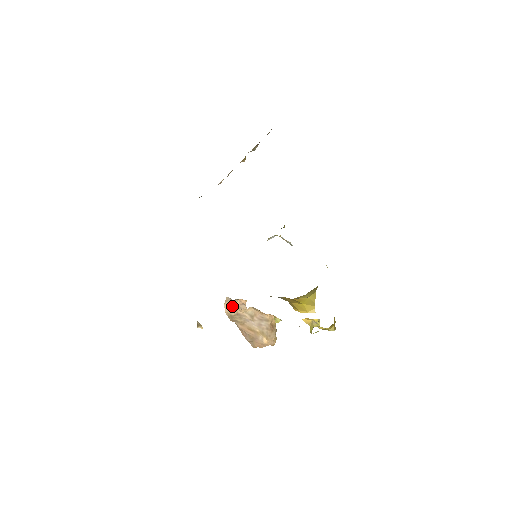
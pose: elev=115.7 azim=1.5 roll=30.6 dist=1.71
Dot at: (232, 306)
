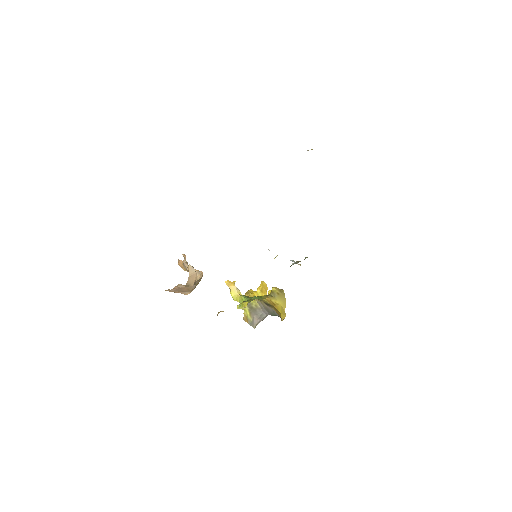
Dot at: (195, 278)
